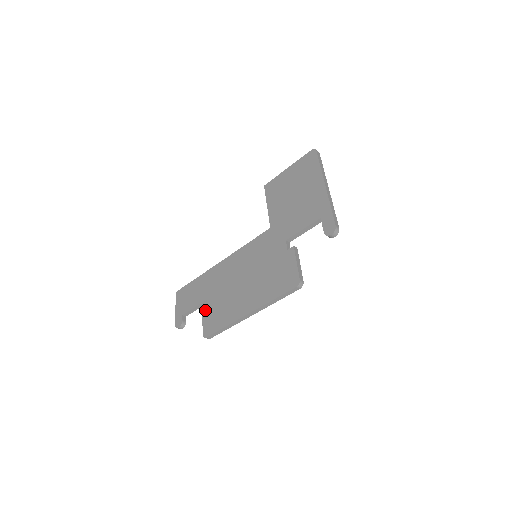
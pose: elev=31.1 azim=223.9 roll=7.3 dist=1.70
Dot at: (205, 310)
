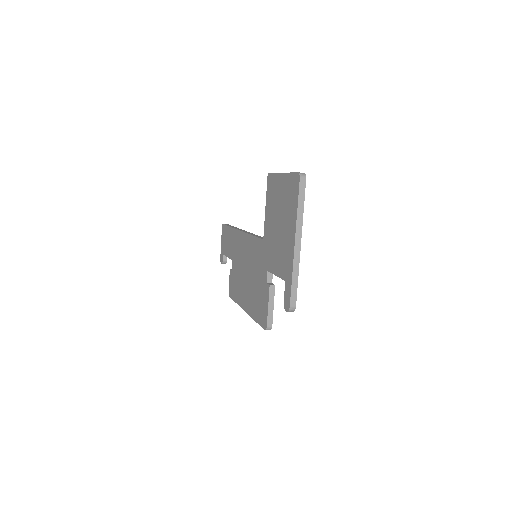
Dot at: (231, 270)
